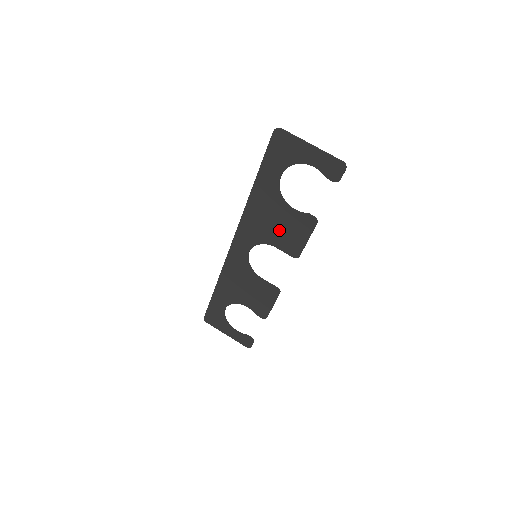
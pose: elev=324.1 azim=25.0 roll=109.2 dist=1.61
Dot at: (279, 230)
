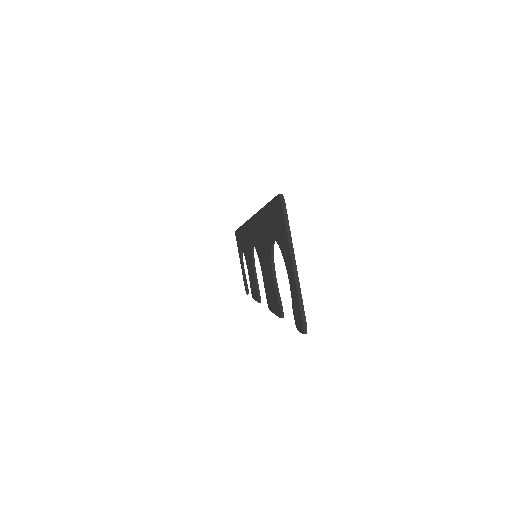
Dot at: (266, 271)
